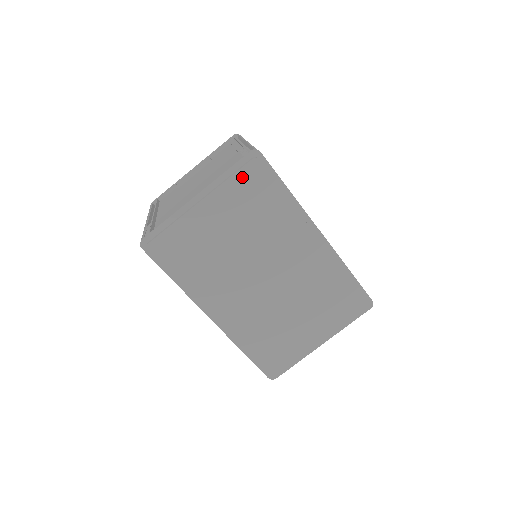
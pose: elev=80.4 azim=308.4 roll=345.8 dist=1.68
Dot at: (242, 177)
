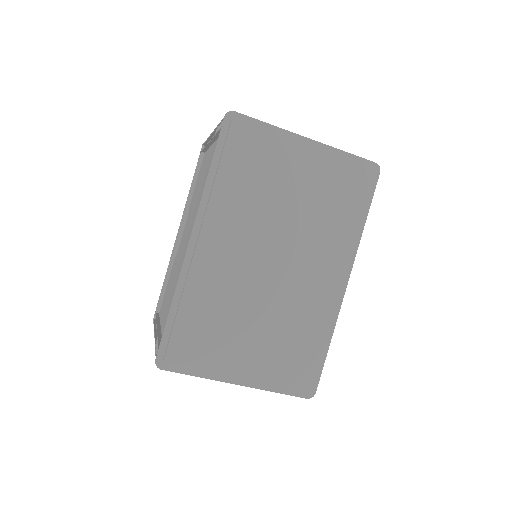
Dot at: (353, 169)
